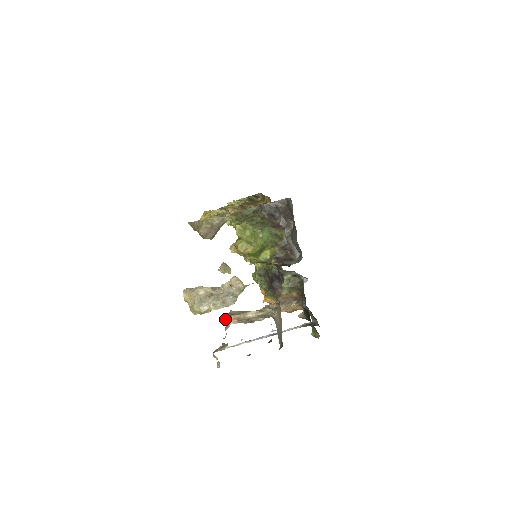
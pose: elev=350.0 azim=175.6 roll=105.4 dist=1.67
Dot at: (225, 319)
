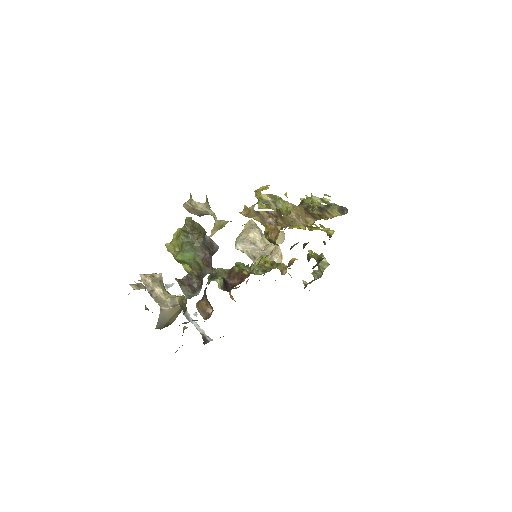
Dot at: (142, 275)
